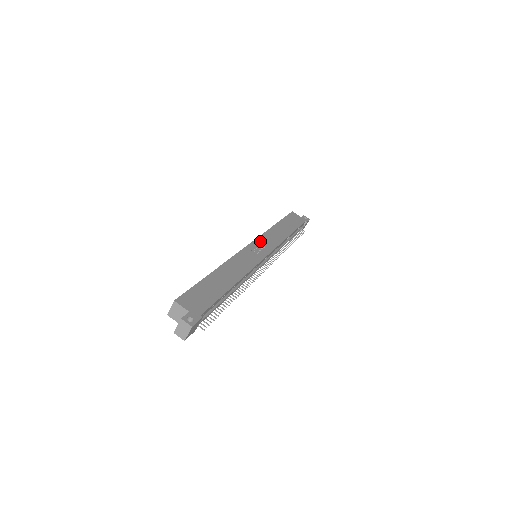
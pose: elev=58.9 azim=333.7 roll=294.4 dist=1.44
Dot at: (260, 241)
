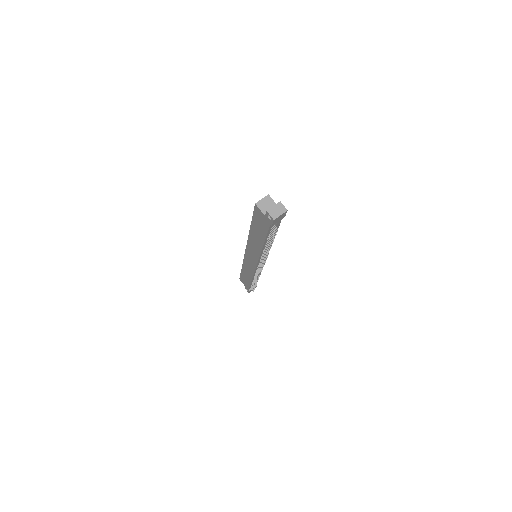
Dot at: occluded
